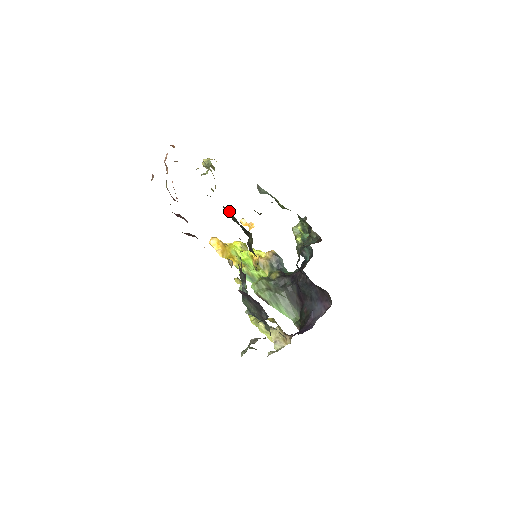
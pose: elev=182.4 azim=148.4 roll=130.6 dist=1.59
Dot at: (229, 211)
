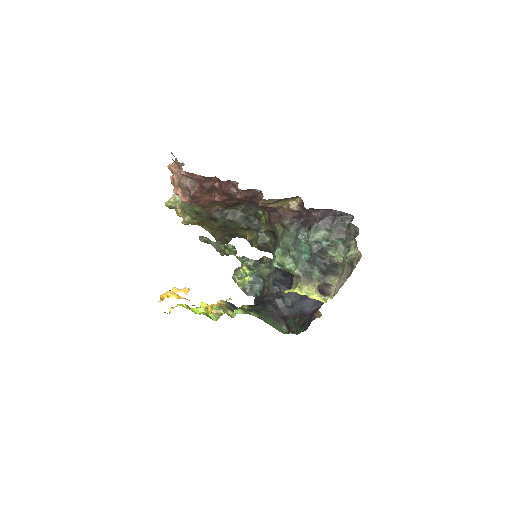
Dot at: (232, 212)
